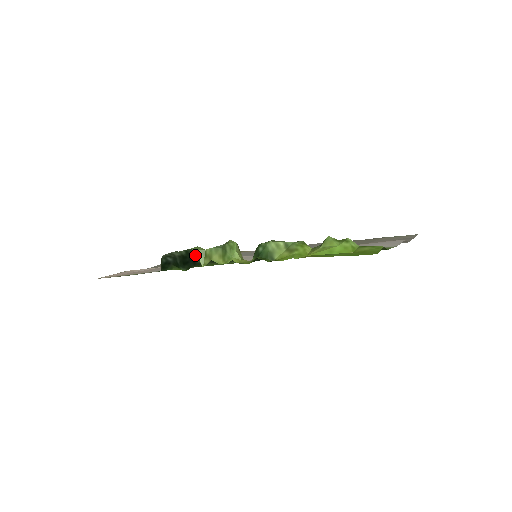
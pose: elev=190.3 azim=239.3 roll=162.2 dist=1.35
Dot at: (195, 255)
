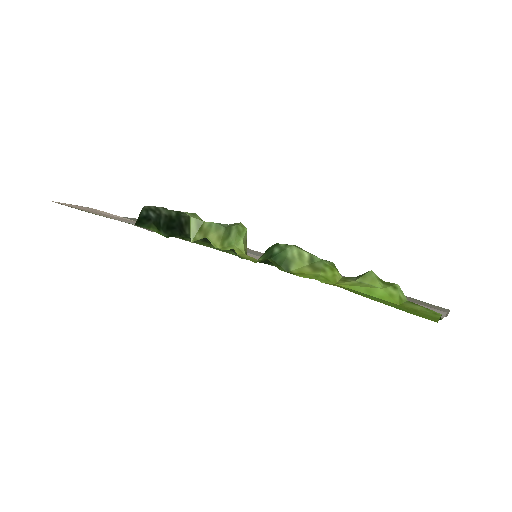
Dot at: (187, 223)
